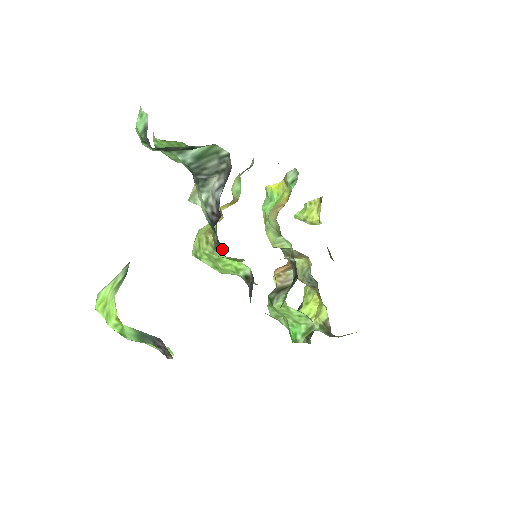
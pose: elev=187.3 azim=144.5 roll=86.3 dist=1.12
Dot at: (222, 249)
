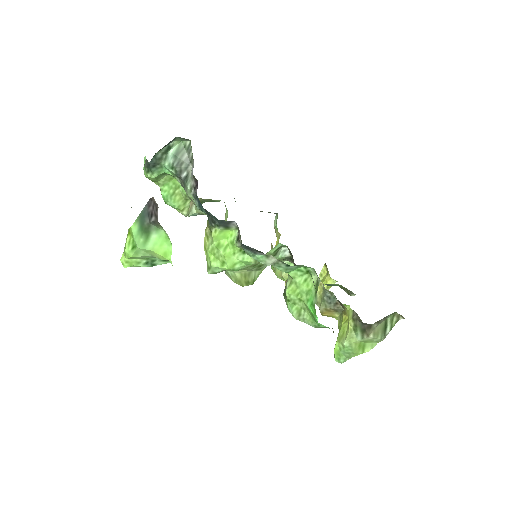
Dot at: (211, 217)
